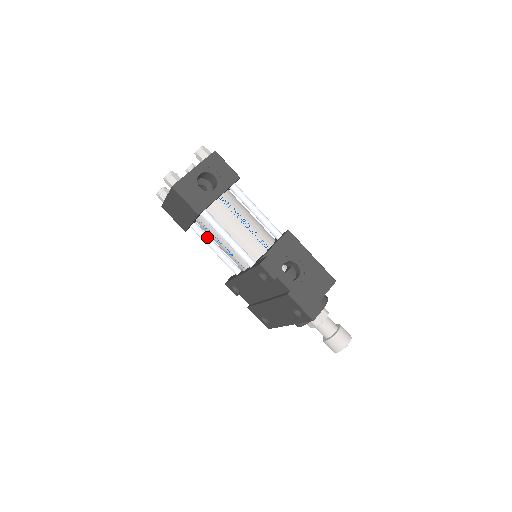
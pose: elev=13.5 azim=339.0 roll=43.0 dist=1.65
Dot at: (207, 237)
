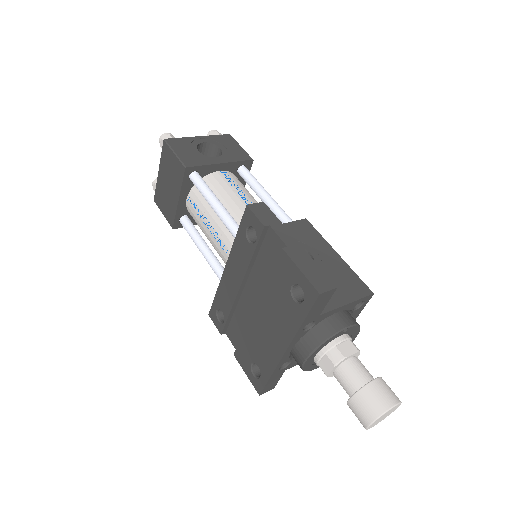
Dot at: (197, 233)
